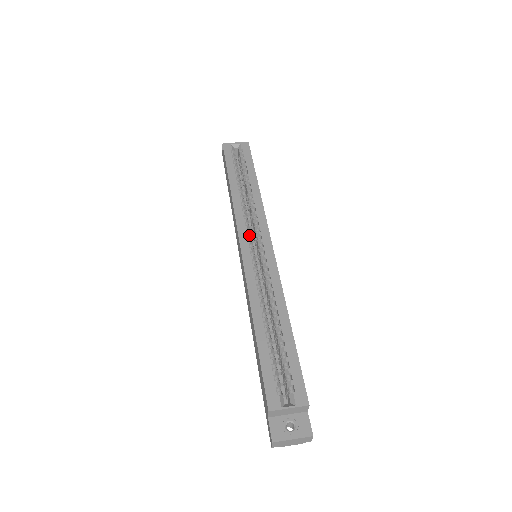
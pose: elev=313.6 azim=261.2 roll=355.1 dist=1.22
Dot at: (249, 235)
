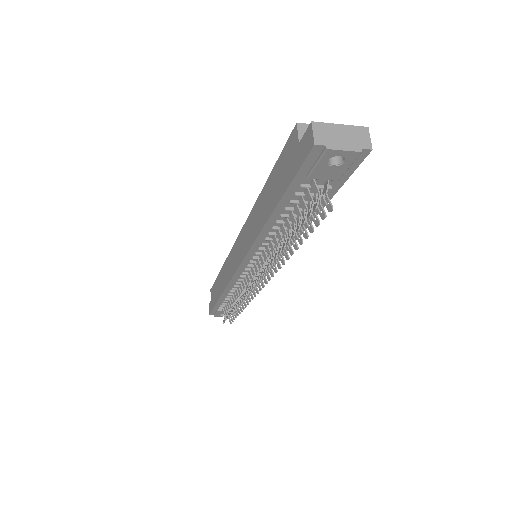
Dot at: occluded
